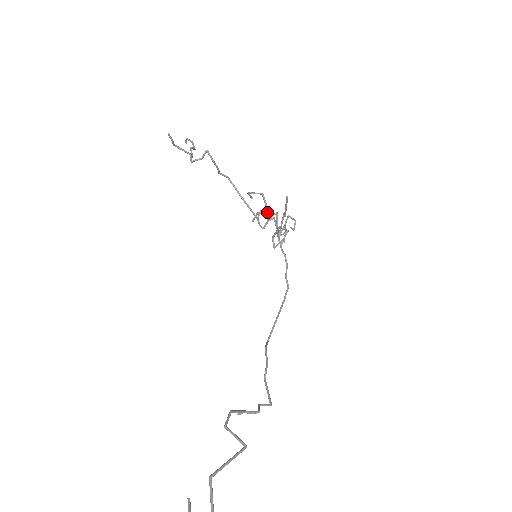
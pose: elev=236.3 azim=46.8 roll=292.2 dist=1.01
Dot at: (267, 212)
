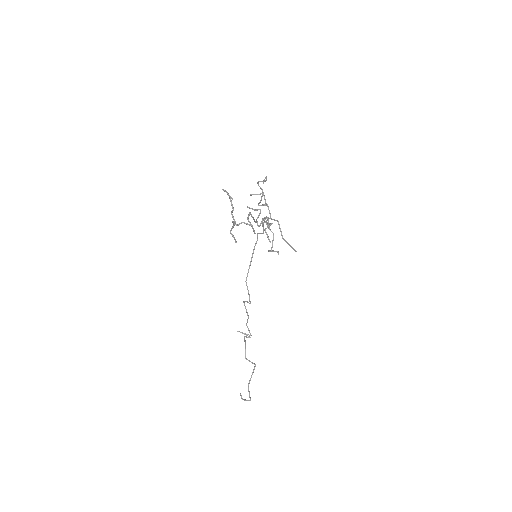
Dot at: (267, 223)
